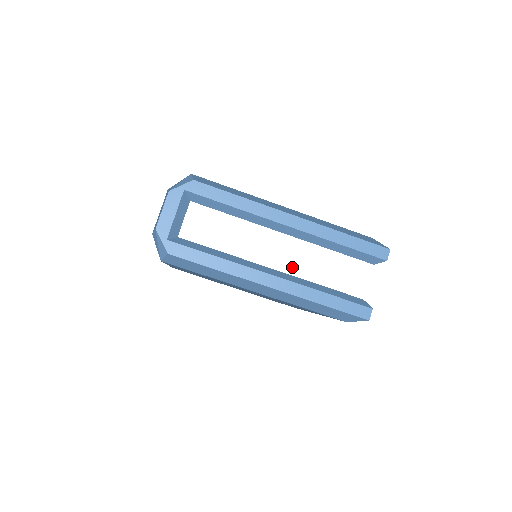
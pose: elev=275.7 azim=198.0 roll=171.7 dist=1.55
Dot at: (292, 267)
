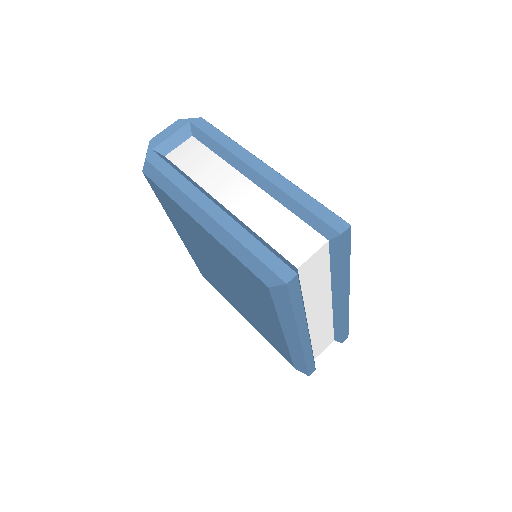
Dot at: (242, 211)
